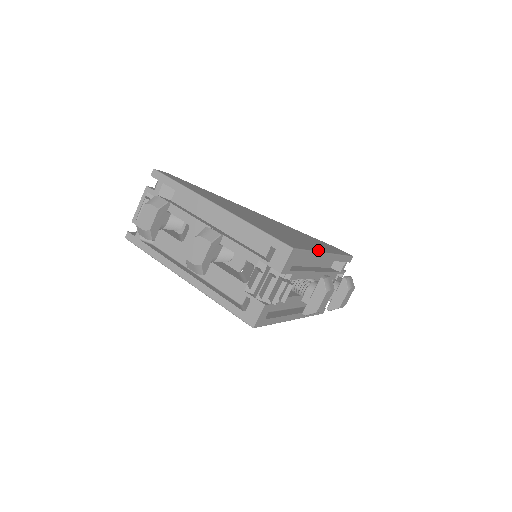
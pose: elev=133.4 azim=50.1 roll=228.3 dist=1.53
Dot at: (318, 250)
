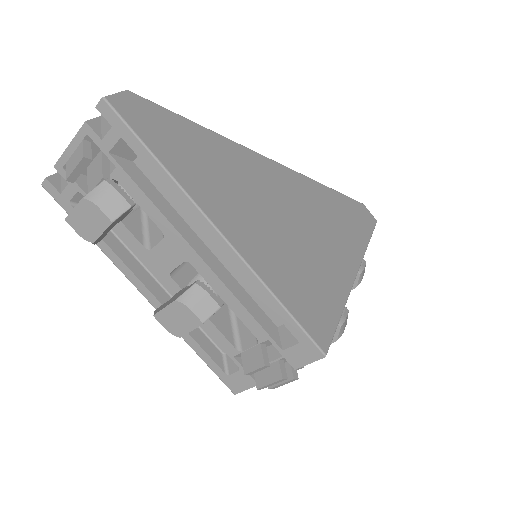
Dot at: (348, 287)
